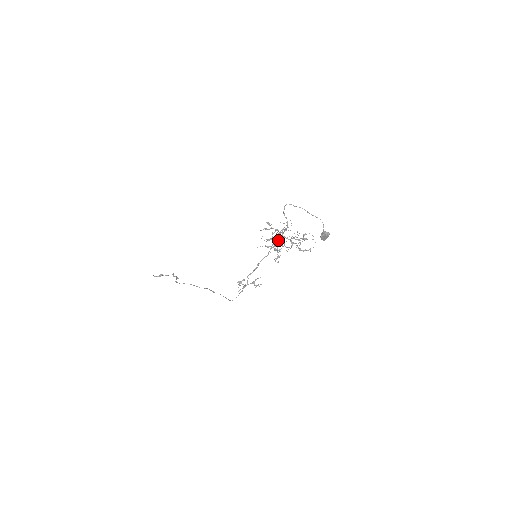
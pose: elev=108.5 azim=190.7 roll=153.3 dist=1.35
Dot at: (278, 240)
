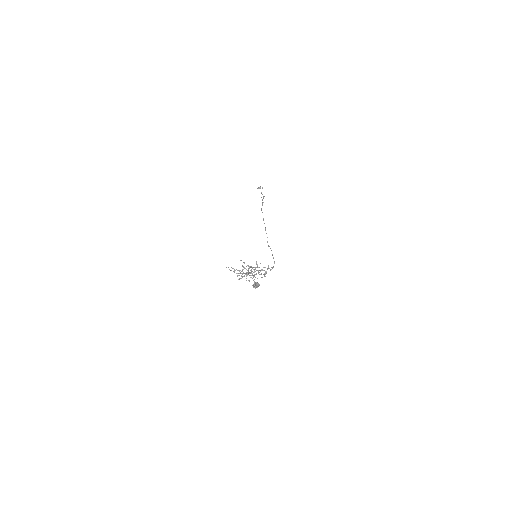
Dot at: occluded
